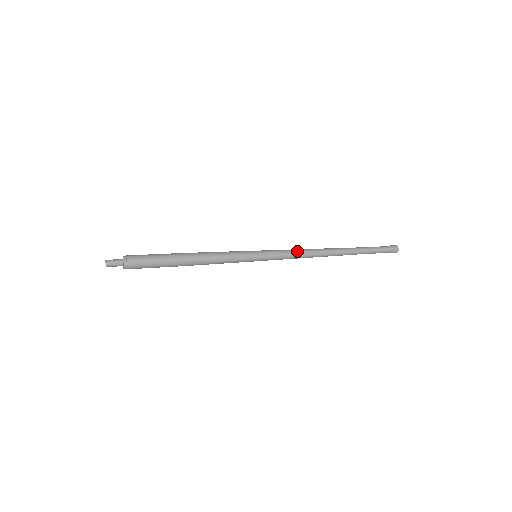
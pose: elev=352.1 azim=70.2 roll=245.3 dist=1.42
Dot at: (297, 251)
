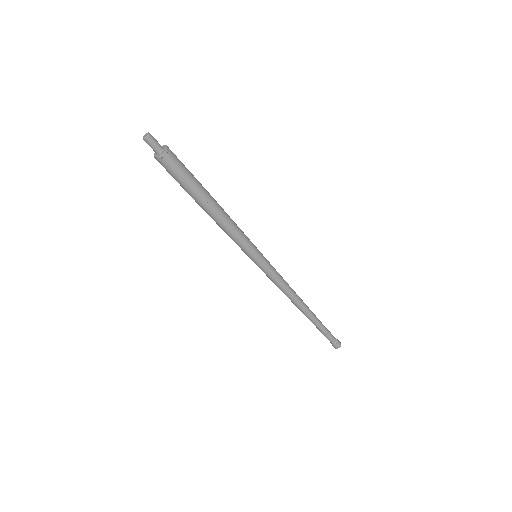
Dot at: (283, 279)
